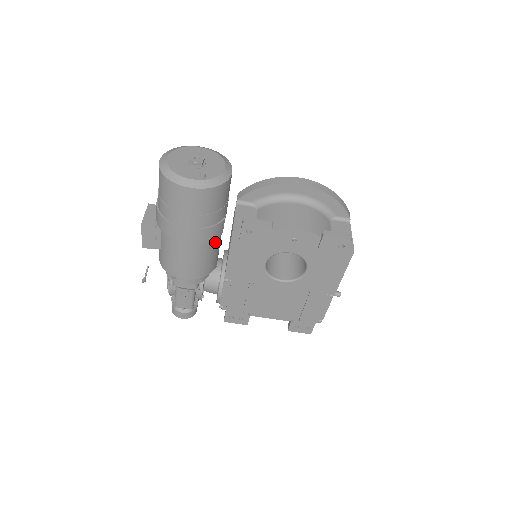
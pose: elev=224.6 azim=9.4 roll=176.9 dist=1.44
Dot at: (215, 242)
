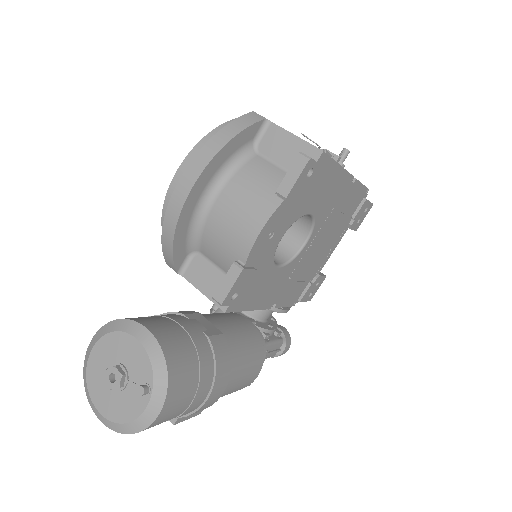
Dot at: (231, 343)
